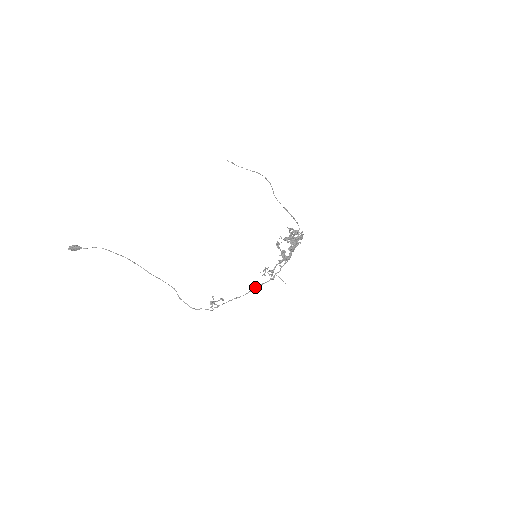
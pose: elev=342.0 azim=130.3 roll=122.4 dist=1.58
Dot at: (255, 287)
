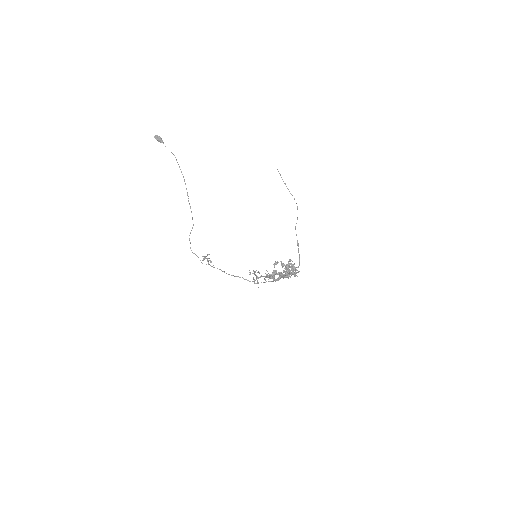
Dot at: occluded
